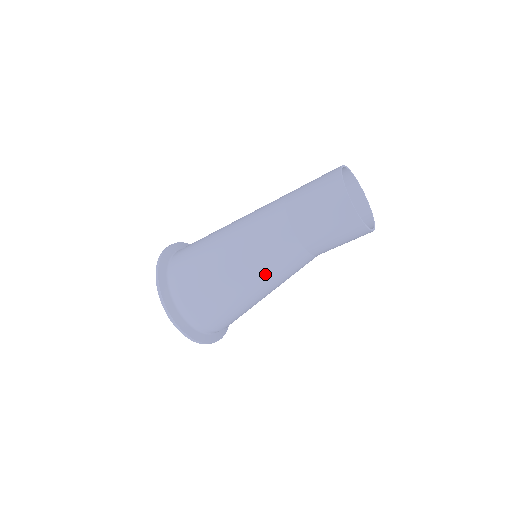
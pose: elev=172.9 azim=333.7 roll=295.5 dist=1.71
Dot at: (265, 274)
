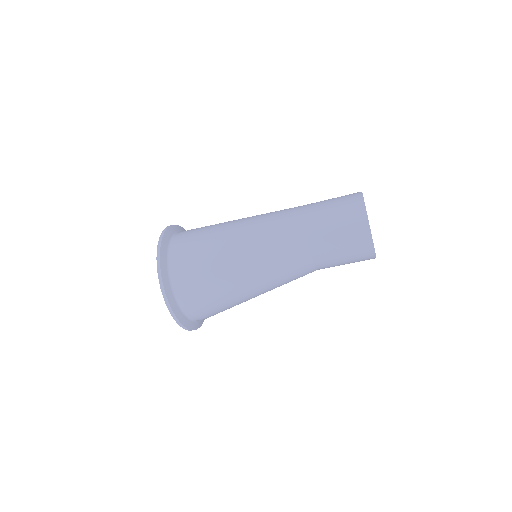
Dot at: (276, 287)
